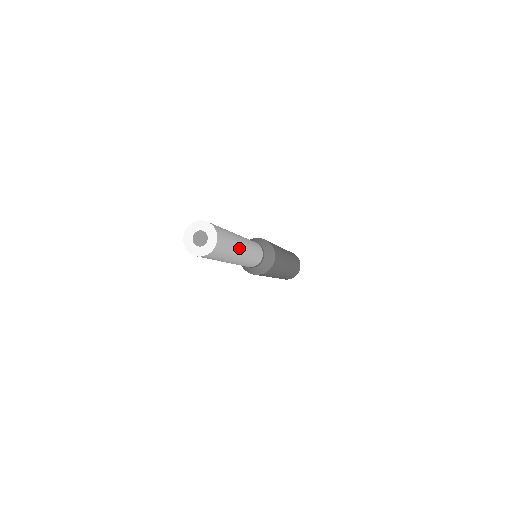
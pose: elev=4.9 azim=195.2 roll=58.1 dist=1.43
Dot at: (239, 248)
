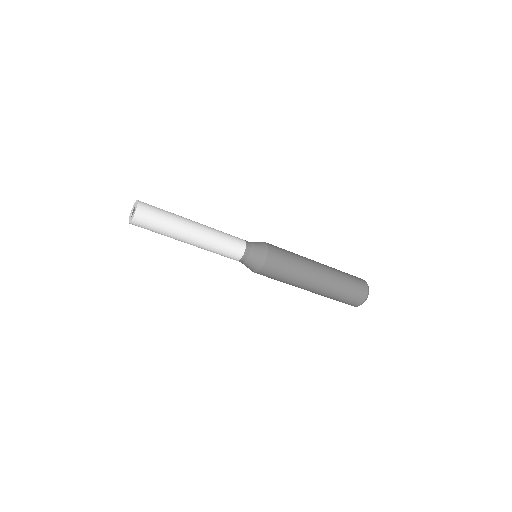
Dot at: (181, 235)
